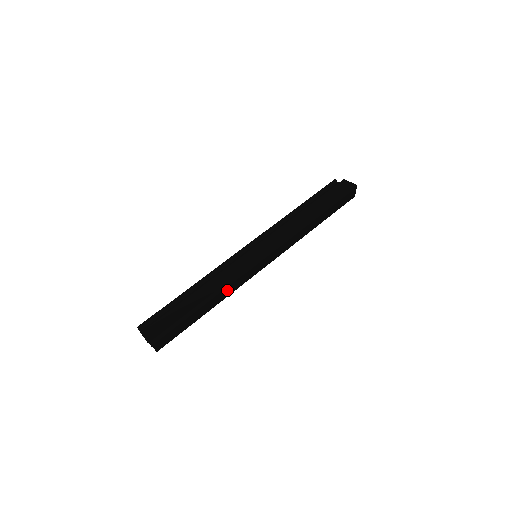
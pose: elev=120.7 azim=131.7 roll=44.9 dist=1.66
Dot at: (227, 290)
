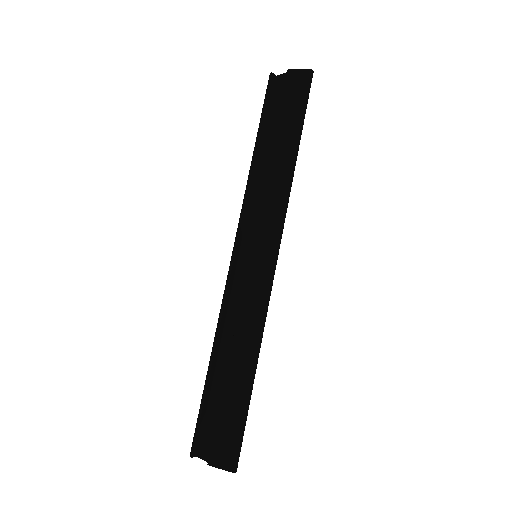
Dot at: occluded
